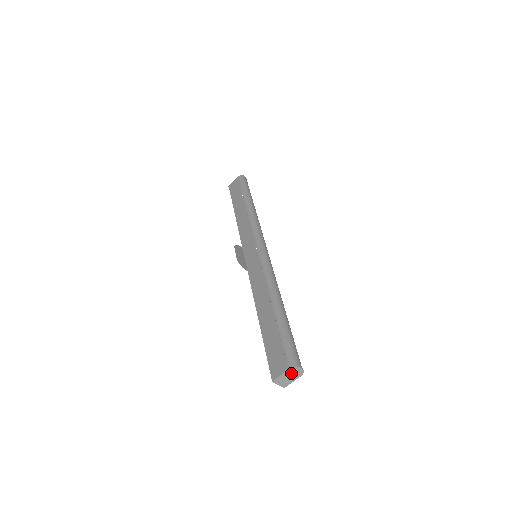
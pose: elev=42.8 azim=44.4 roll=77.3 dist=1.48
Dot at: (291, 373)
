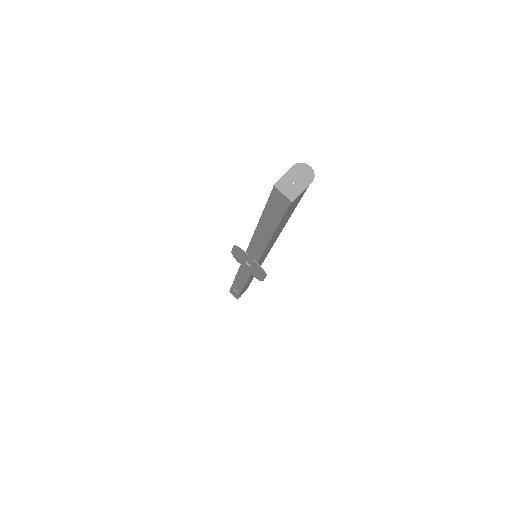
Dot at: (298, 174)
